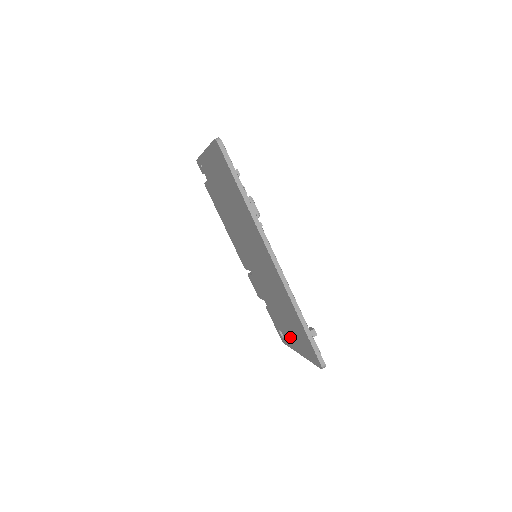
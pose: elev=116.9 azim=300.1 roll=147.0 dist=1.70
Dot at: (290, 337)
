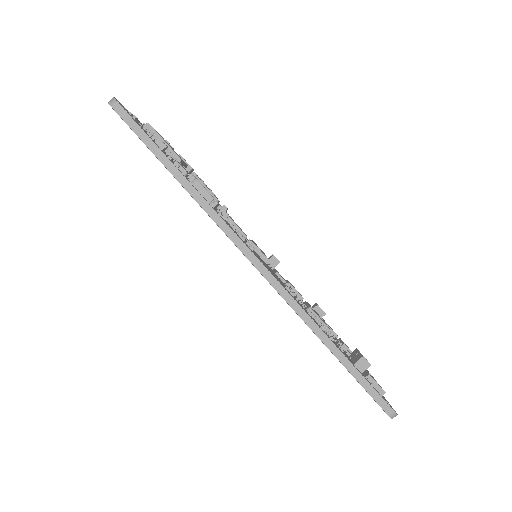
Dot at: occluded
